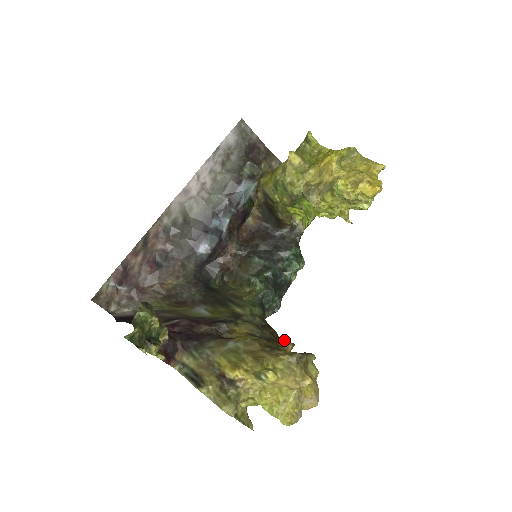
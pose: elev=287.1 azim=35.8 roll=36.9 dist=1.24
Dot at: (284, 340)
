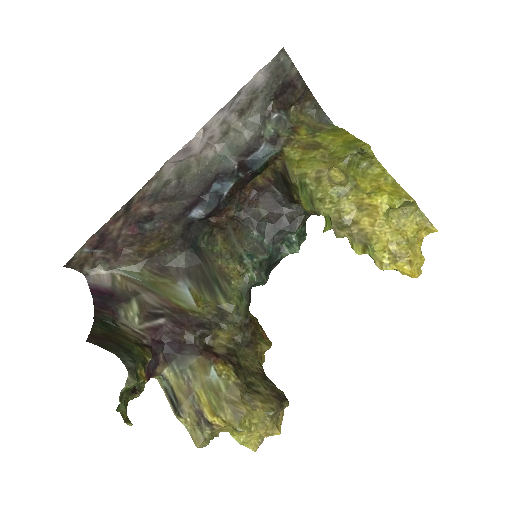
Dot at: (263, 333)
